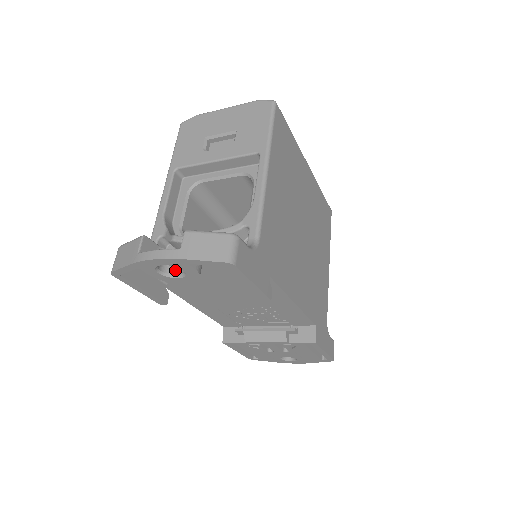
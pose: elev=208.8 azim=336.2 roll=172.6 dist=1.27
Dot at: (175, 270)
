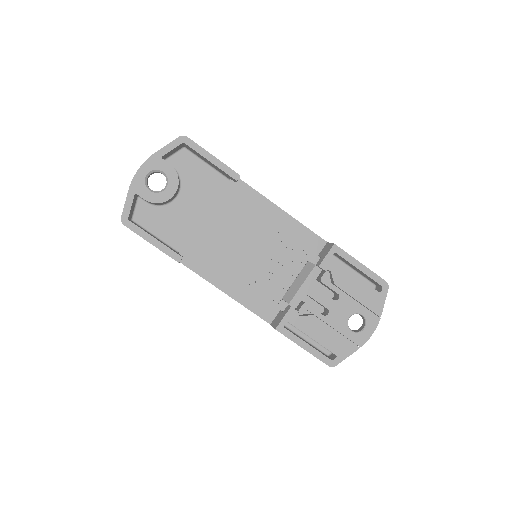
Dot at: (163, 190)
